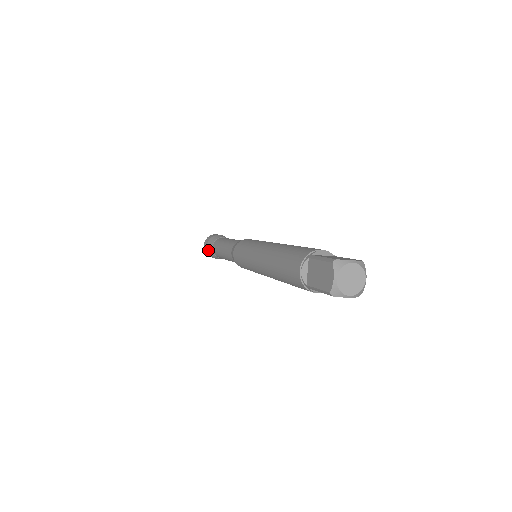
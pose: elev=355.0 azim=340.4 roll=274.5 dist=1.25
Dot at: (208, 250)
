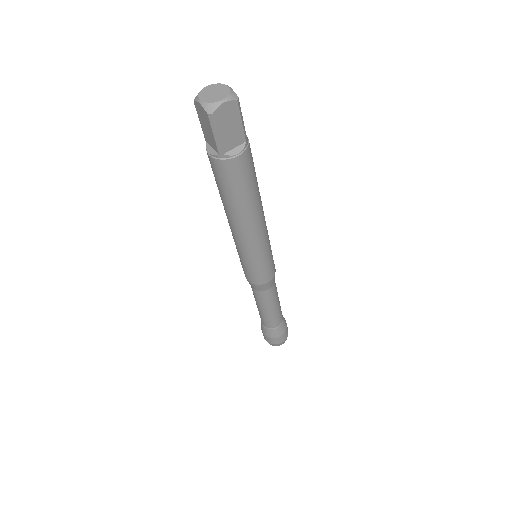
Dot at: (266, 334)
